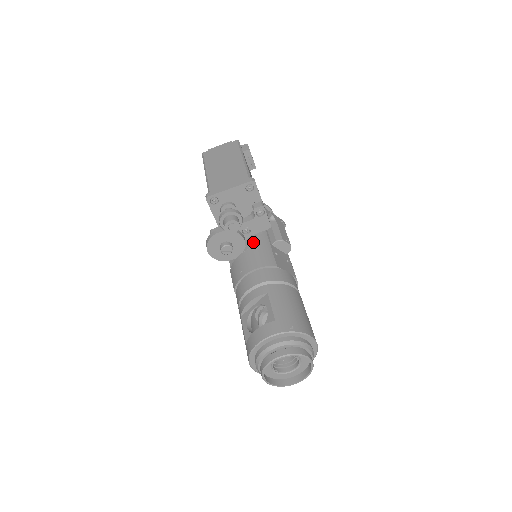
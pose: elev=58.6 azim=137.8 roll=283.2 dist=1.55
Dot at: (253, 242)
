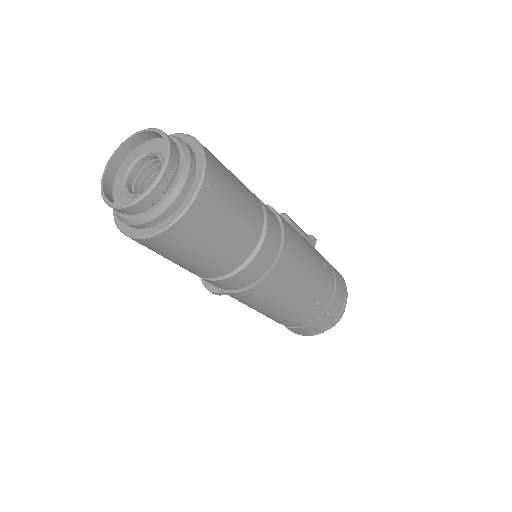
Dot at: occluded
